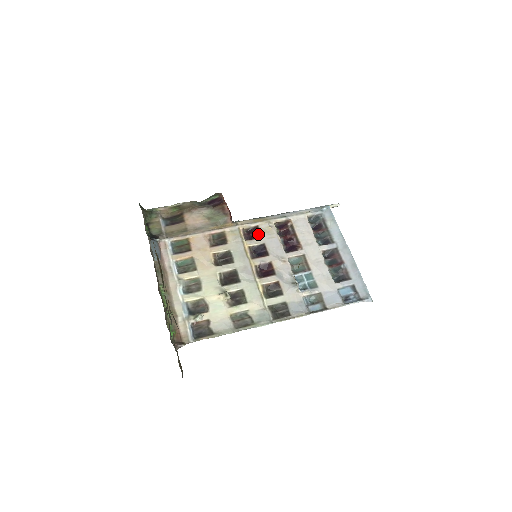
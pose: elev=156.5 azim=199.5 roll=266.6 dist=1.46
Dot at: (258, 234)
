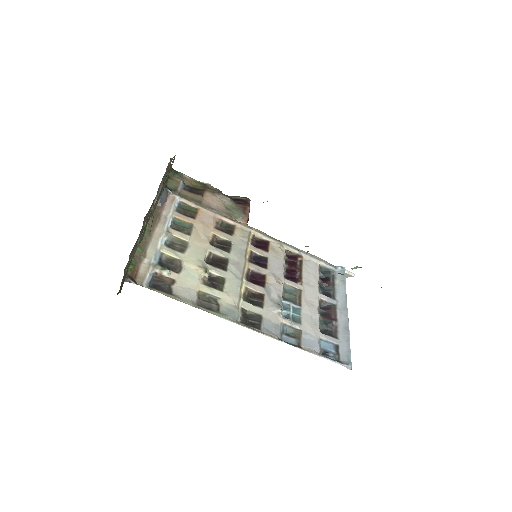
Dot at: (266, 247)
